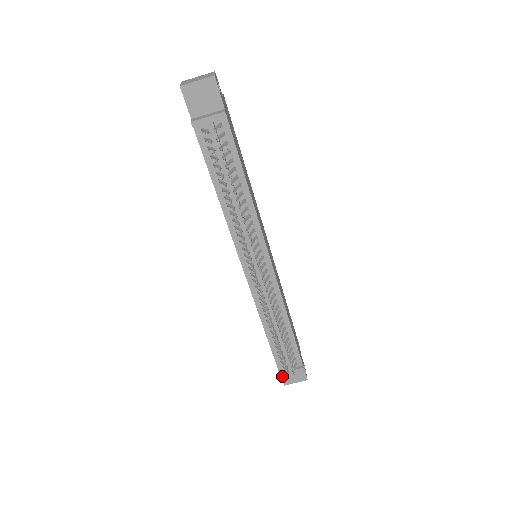
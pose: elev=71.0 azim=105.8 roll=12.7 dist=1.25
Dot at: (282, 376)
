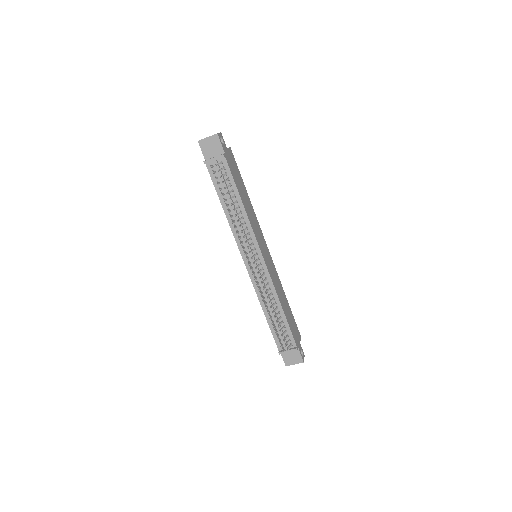
Dot at: (283, 357)
